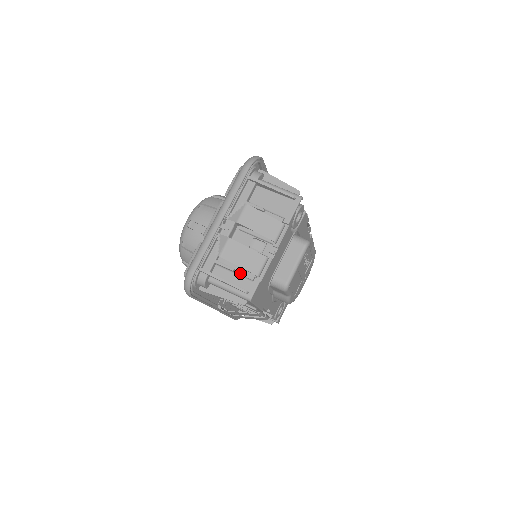
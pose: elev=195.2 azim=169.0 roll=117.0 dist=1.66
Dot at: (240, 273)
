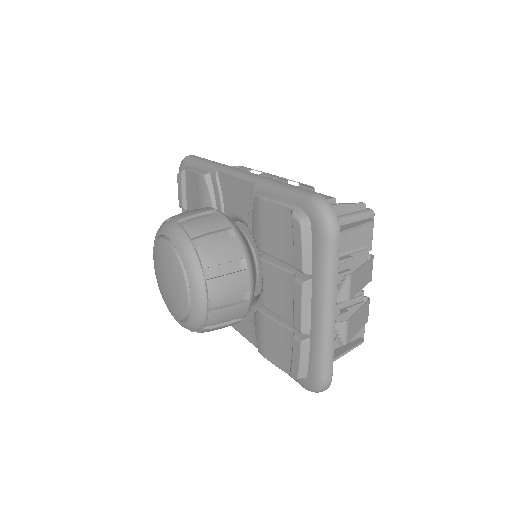
Dot at: occluded
